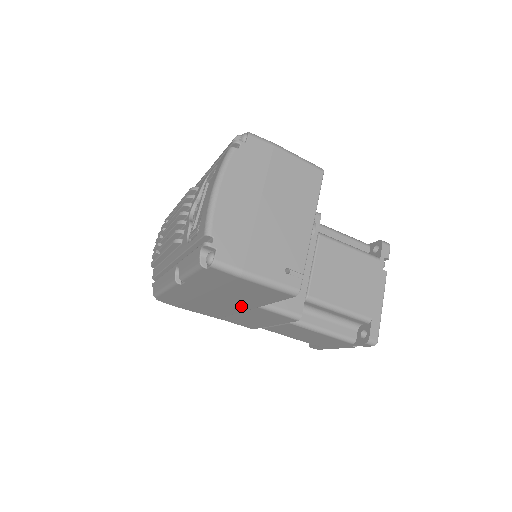
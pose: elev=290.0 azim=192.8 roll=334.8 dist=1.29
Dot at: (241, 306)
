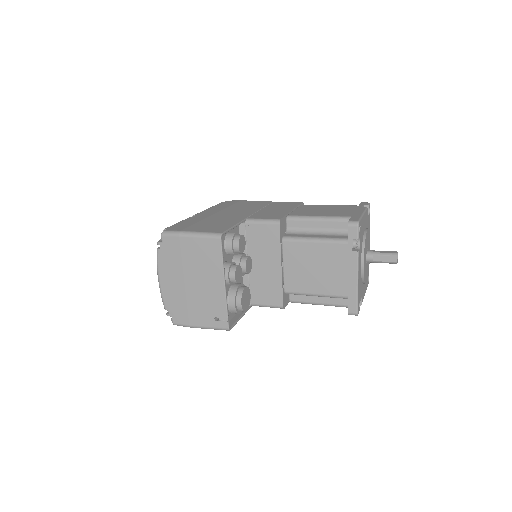
Dot at: occluded
